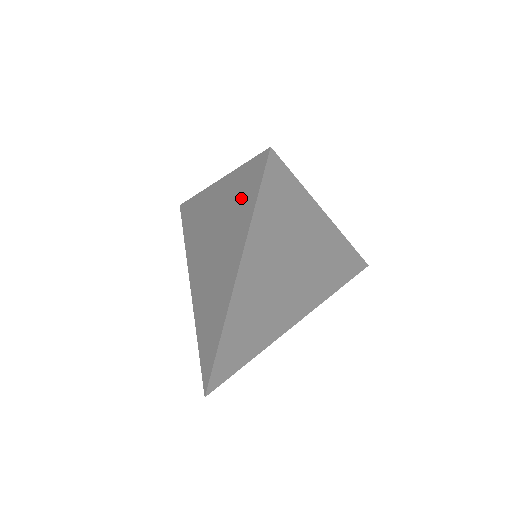
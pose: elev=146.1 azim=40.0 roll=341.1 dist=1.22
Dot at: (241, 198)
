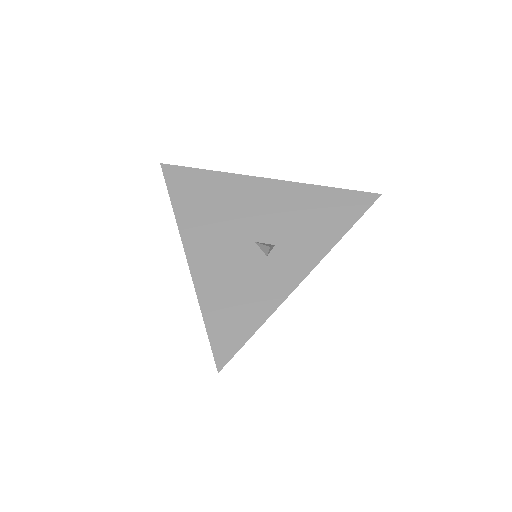
Dot at: occluded
